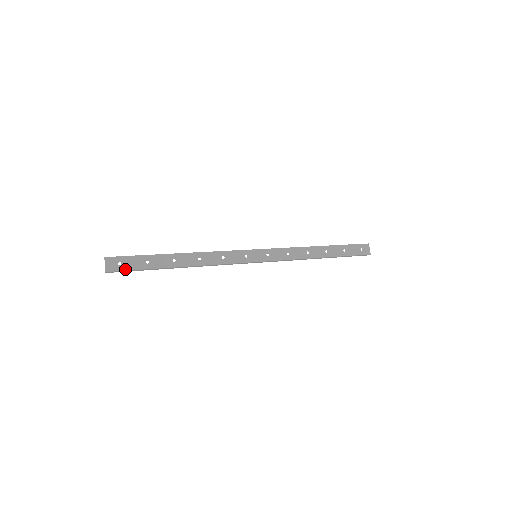
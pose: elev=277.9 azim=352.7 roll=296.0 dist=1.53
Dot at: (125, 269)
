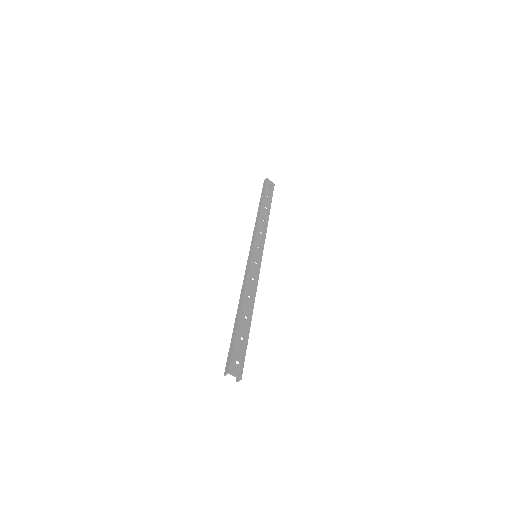
Dot at: (243, 362)
